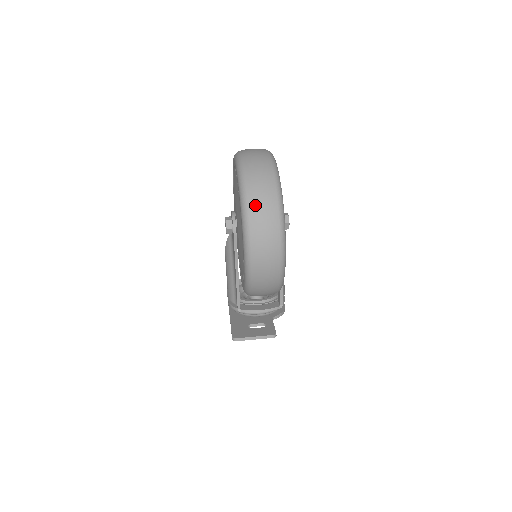
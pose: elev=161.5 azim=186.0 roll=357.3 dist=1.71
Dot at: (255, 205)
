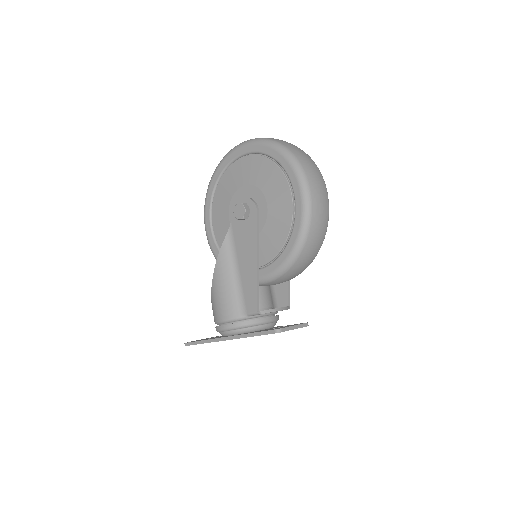
Dot at: (301, 157)
